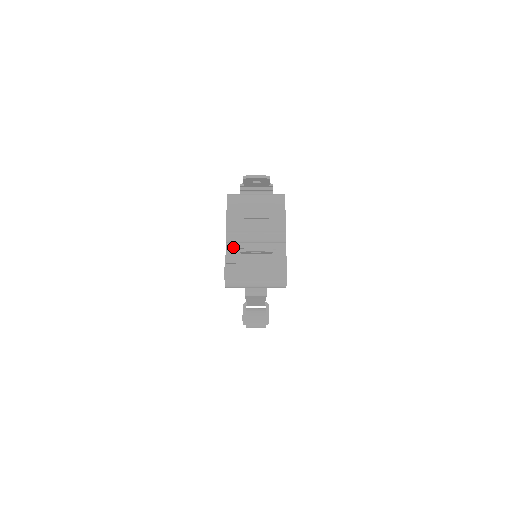
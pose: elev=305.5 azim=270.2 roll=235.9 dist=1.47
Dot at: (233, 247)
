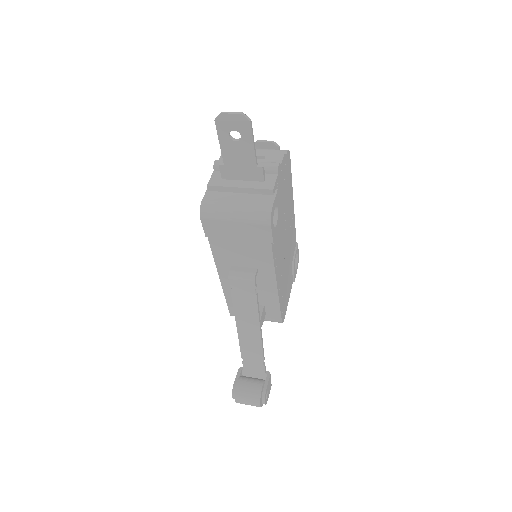
Dot at: (220, 174)
